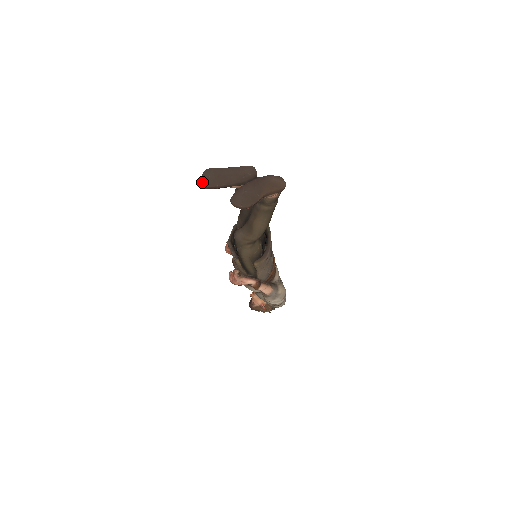
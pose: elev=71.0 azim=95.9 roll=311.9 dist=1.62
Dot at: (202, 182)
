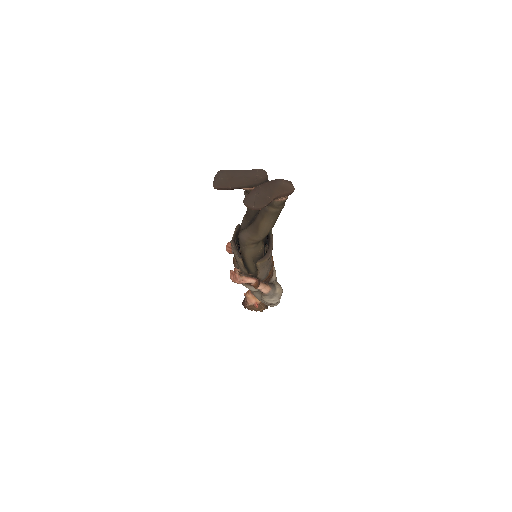
Dot at: (215, 183)
